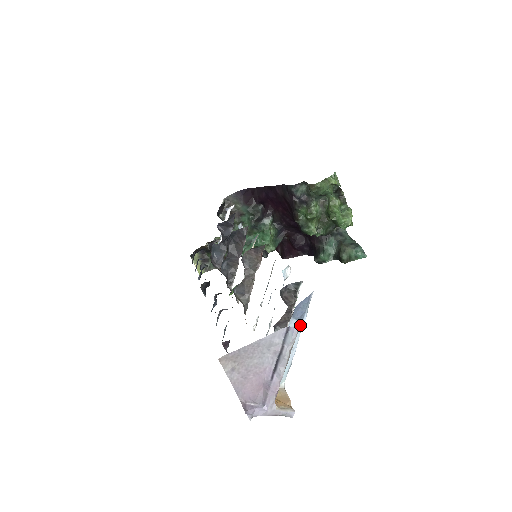
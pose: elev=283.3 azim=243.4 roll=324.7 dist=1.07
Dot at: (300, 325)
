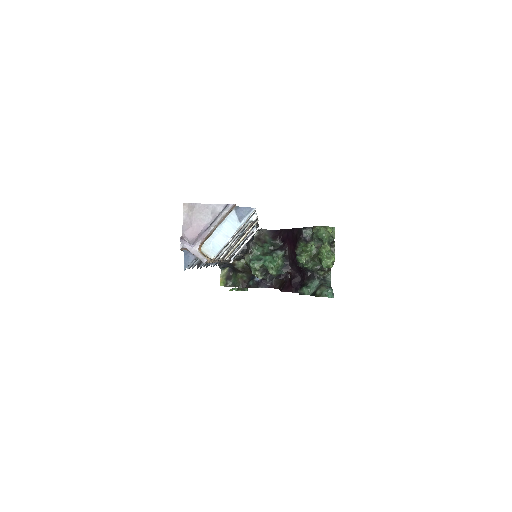
Dot at: (239, 224)
